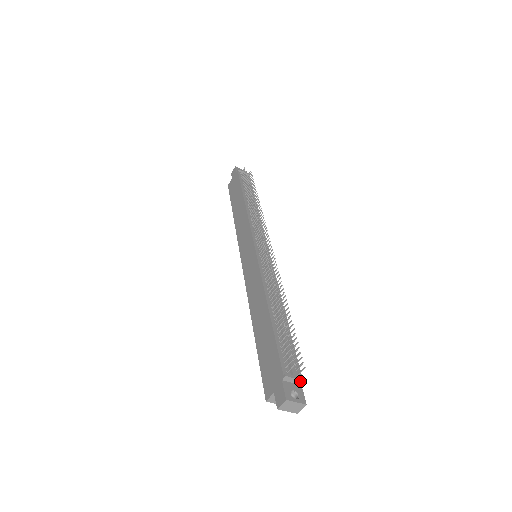
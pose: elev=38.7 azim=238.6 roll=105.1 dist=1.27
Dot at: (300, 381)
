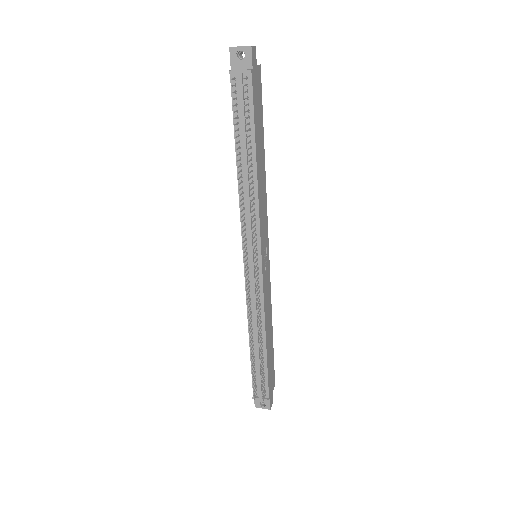
Dot at: (265, 400)
